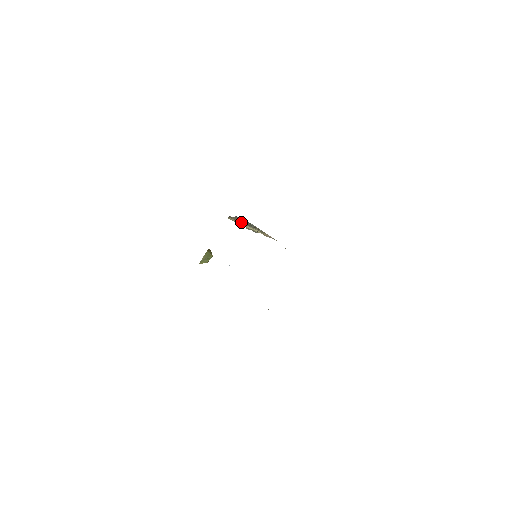
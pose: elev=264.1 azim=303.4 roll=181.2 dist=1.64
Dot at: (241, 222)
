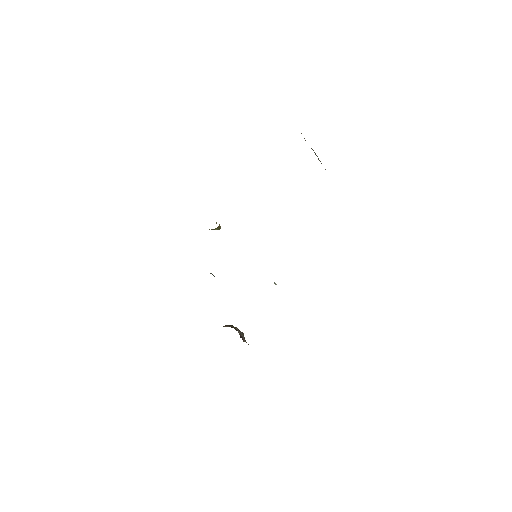
Dot at: occluded
